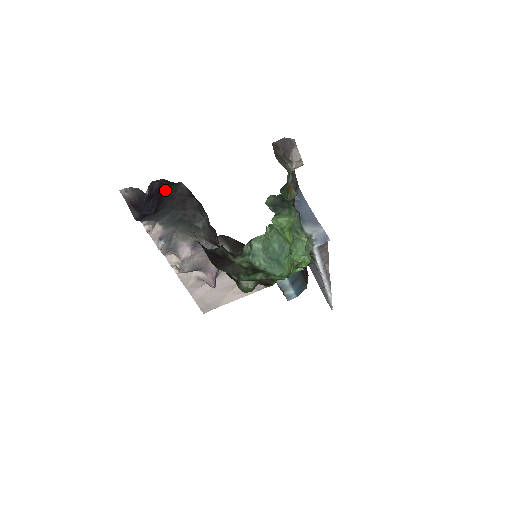
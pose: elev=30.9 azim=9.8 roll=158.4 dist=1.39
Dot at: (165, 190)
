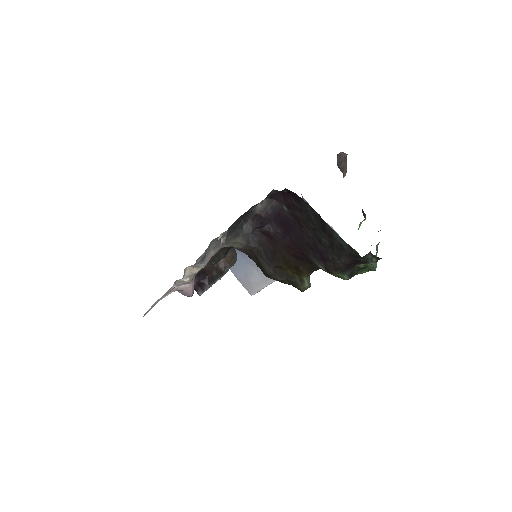
Dot at: occluded
